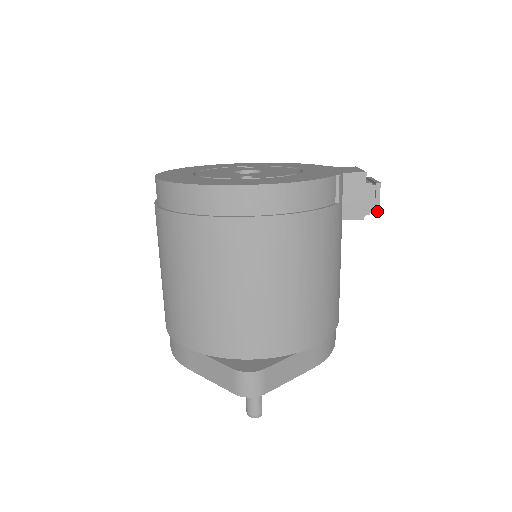
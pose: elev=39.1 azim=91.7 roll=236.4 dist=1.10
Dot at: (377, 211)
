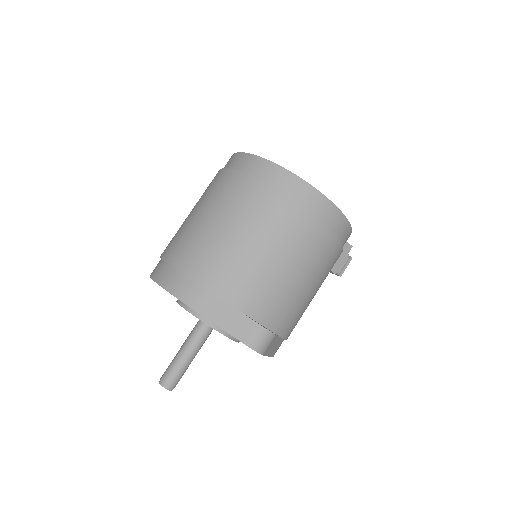
Dot at: (341, 274)
